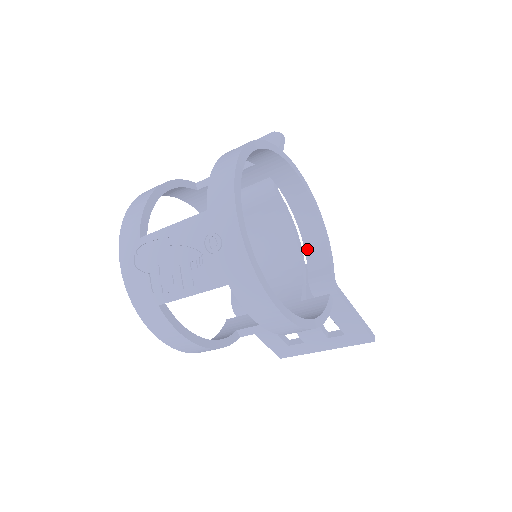
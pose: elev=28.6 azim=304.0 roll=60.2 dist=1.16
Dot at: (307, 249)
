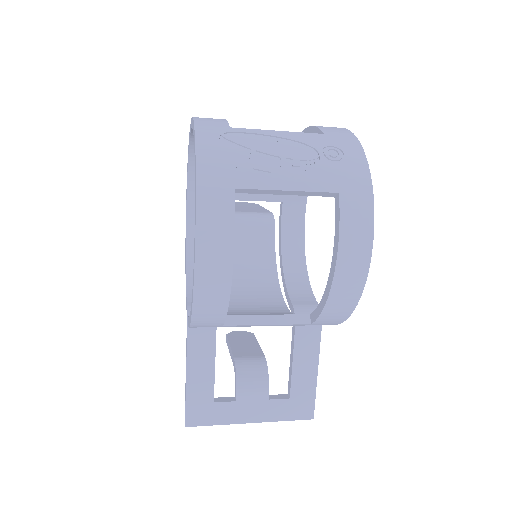
Dot at: (288, 283)
